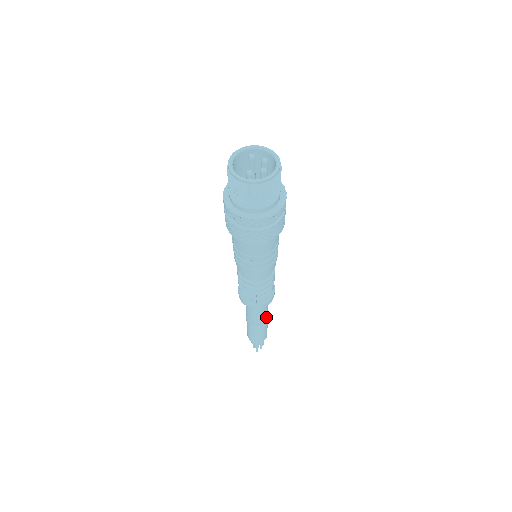
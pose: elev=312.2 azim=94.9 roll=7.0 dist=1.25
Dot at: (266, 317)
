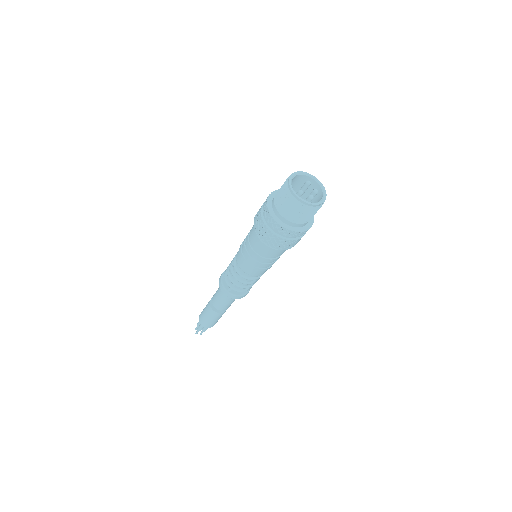
Dot at: (226, 309)
